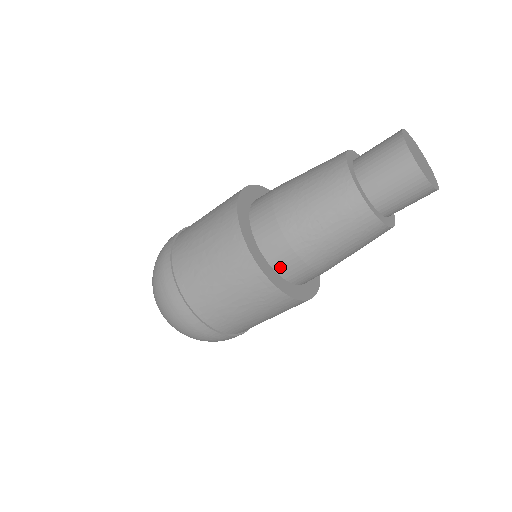
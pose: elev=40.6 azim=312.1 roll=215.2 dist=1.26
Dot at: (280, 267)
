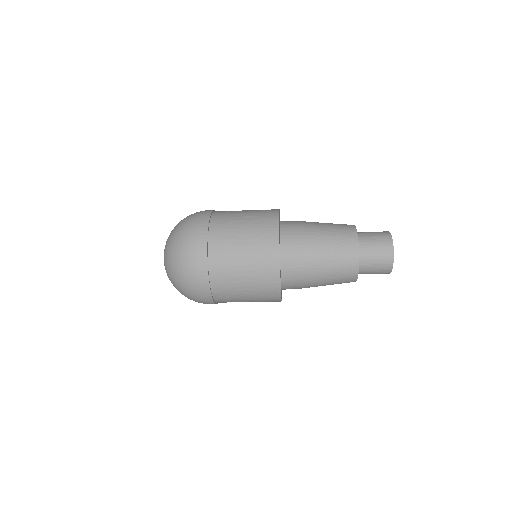
Dot at: occluded
